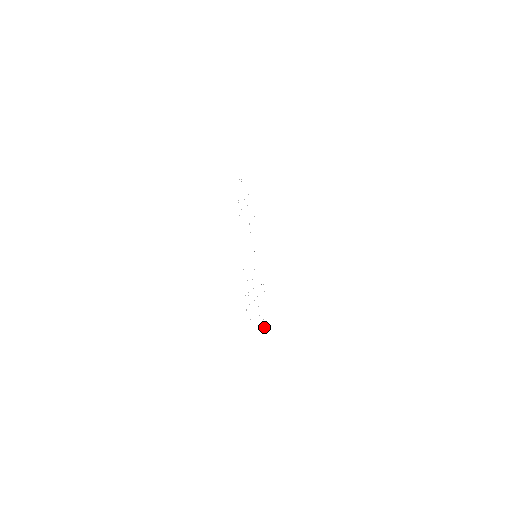
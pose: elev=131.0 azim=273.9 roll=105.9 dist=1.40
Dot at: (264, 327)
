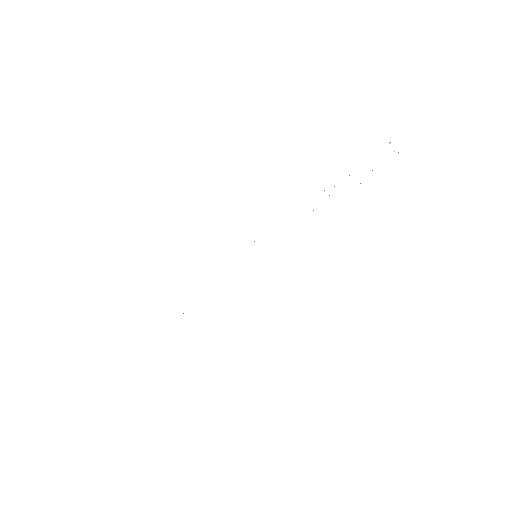
Dot at: occluded
